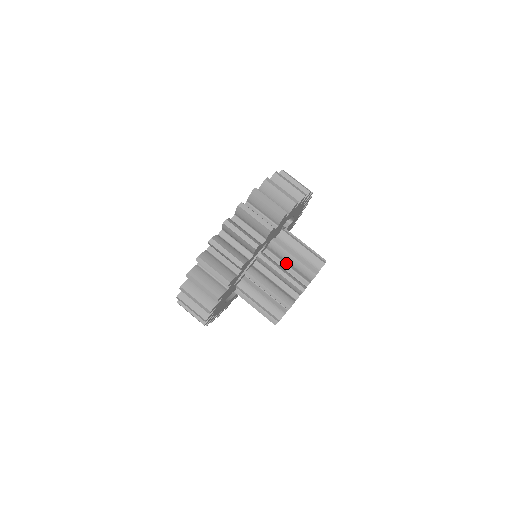
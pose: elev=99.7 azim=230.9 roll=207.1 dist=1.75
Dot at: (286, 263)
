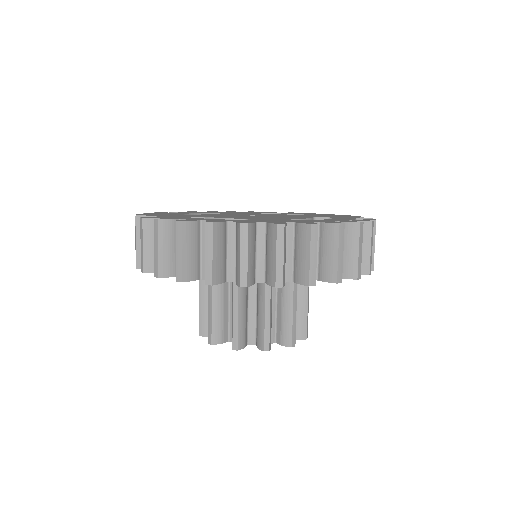
Dot at: (257, 305)
